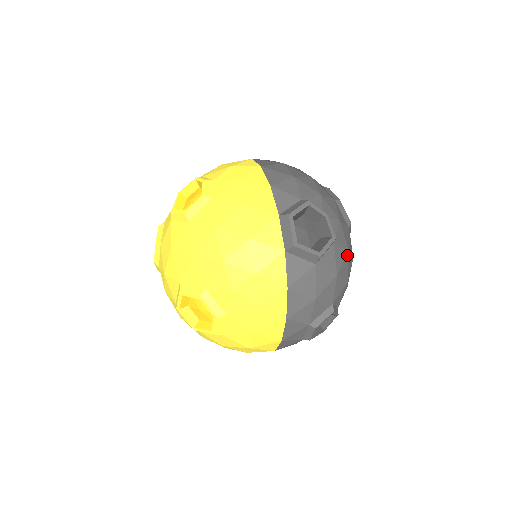
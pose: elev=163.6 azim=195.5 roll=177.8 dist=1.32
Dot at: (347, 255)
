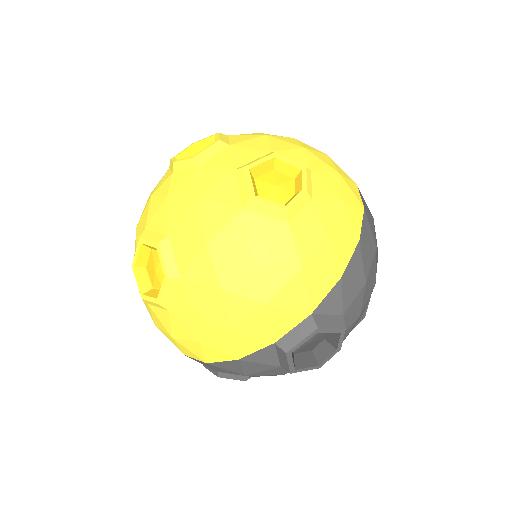
Dot at: occluded
